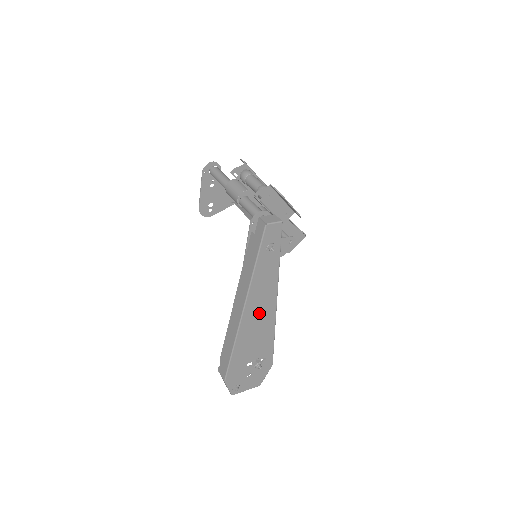
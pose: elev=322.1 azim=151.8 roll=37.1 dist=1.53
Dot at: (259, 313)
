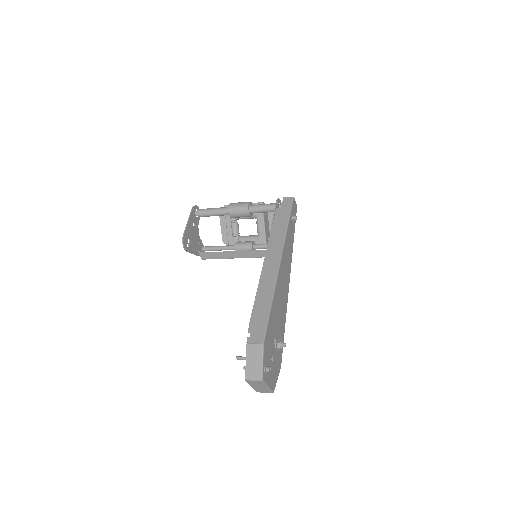
Dot at: (284, 277)
